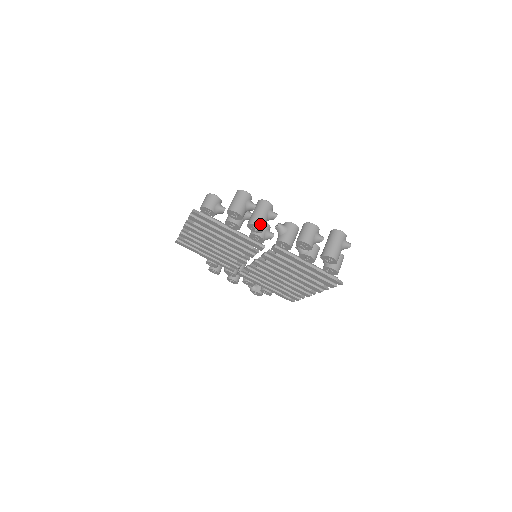
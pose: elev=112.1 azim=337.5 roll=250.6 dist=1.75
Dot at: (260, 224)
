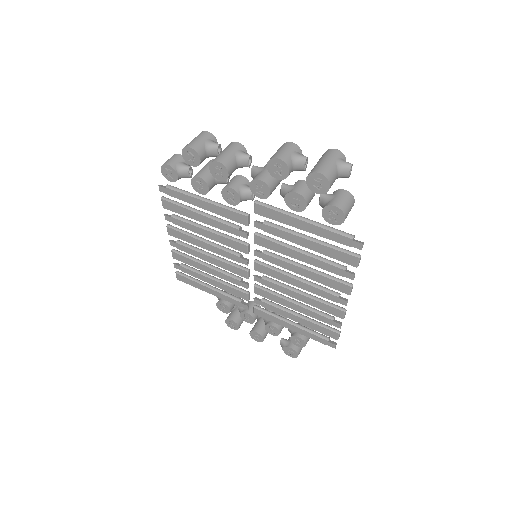
Dot at: (222, 160)
